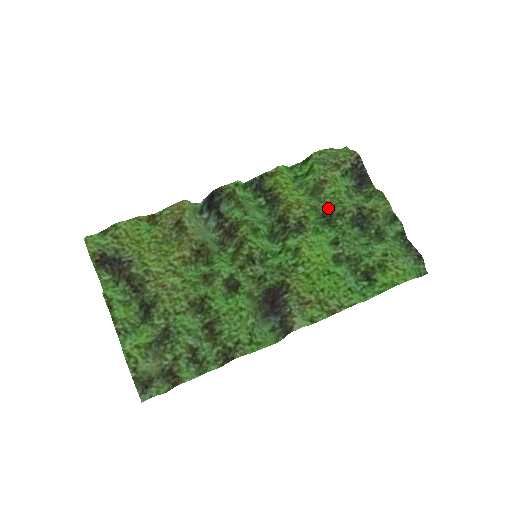
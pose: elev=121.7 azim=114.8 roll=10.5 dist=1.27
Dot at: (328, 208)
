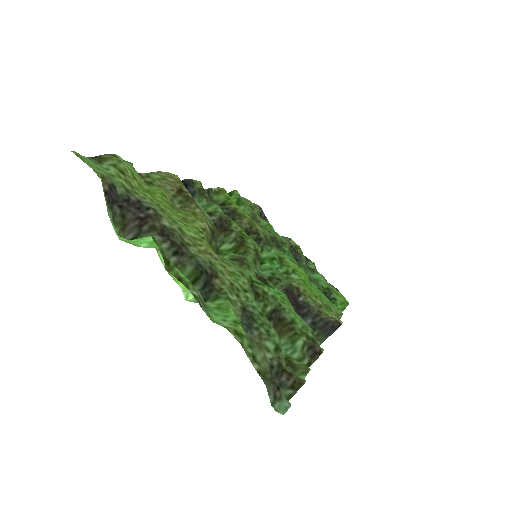
Dot at: (272, 235)
